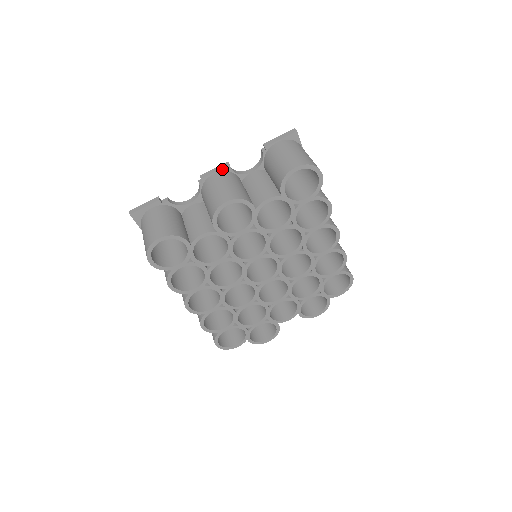
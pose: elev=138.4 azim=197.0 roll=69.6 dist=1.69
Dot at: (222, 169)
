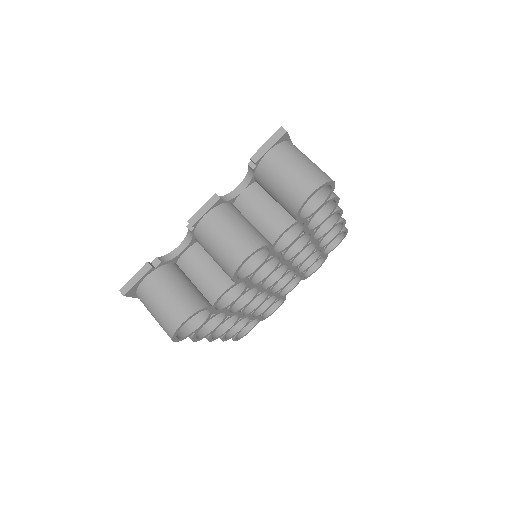
Dot at: (213, 206)
